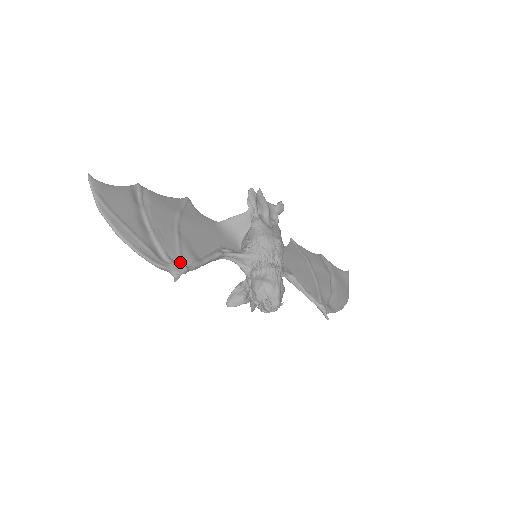
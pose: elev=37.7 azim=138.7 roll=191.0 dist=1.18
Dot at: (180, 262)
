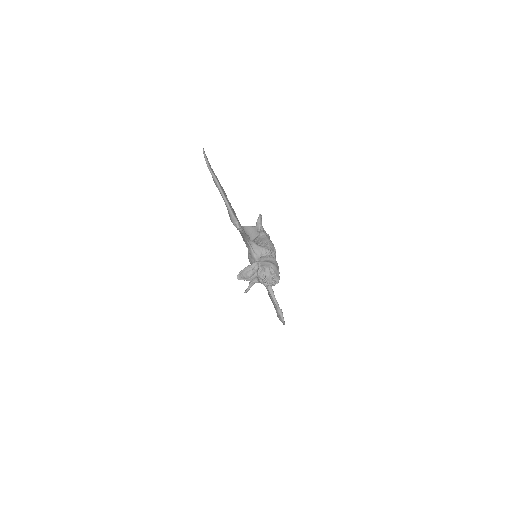
Dot at: occluded
